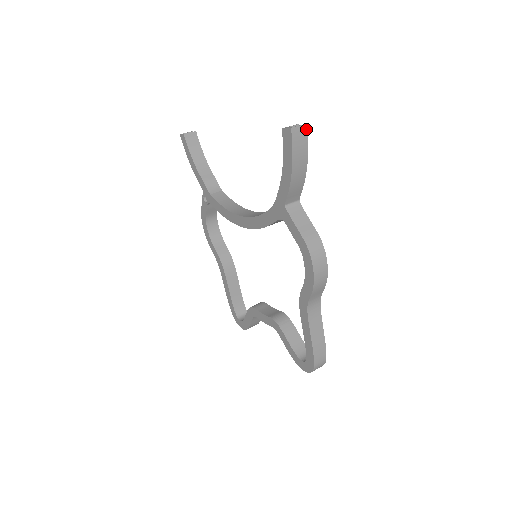
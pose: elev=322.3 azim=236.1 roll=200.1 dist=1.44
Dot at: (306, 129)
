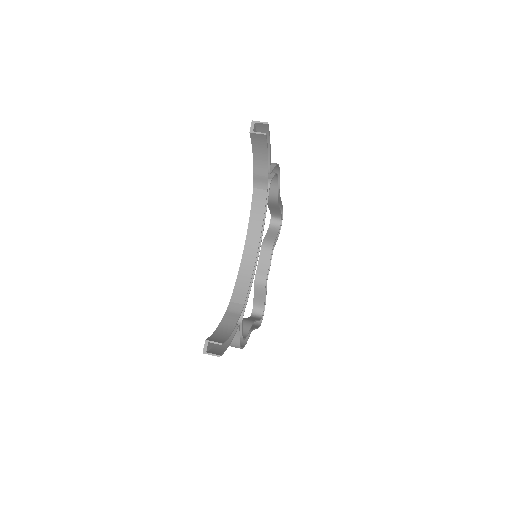
Dot at: (219, 356)
